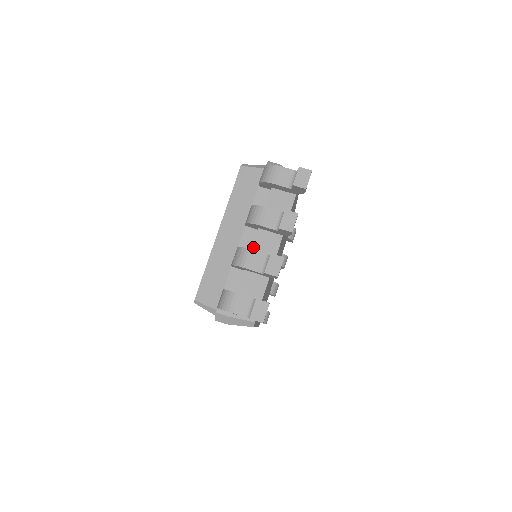
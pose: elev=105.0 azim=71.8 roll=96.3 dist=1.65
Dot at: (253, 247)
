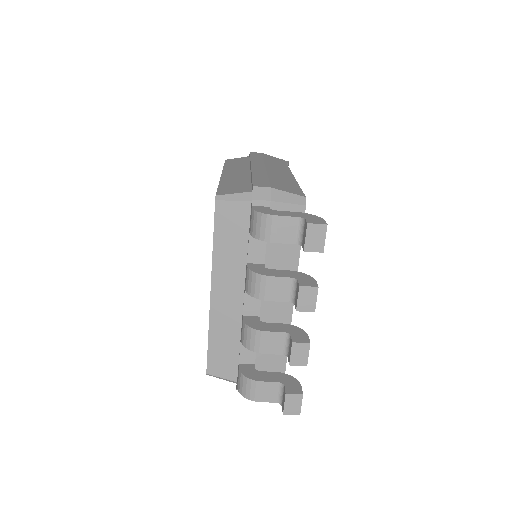
Dot at: (262, 310)
